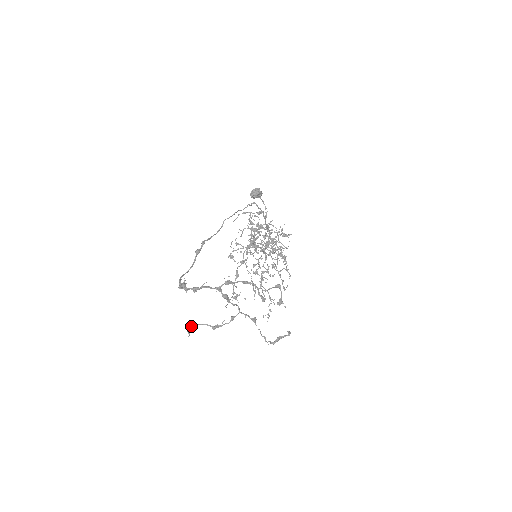
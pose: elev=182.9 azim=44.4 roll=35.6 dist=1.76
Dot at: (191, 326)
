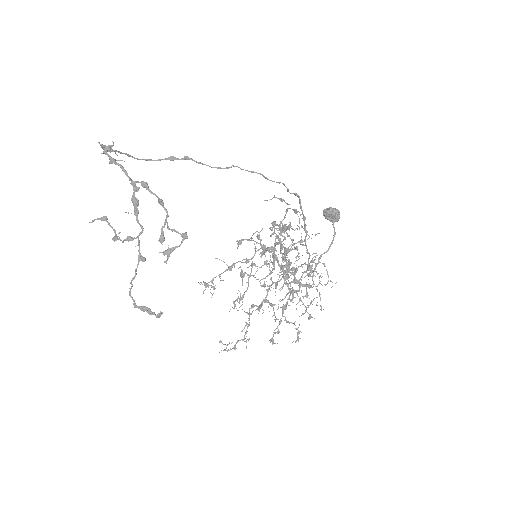
Dot at: (103, 219)
